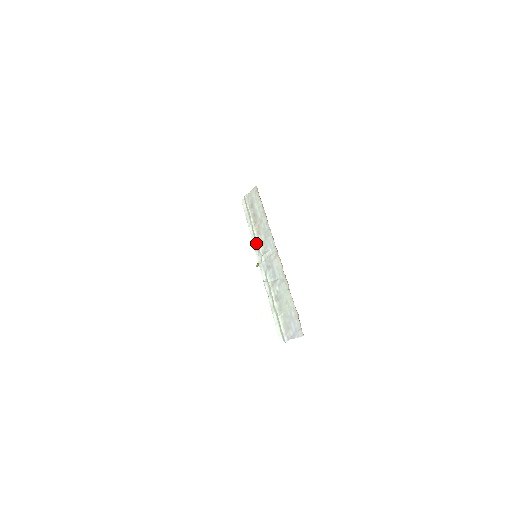
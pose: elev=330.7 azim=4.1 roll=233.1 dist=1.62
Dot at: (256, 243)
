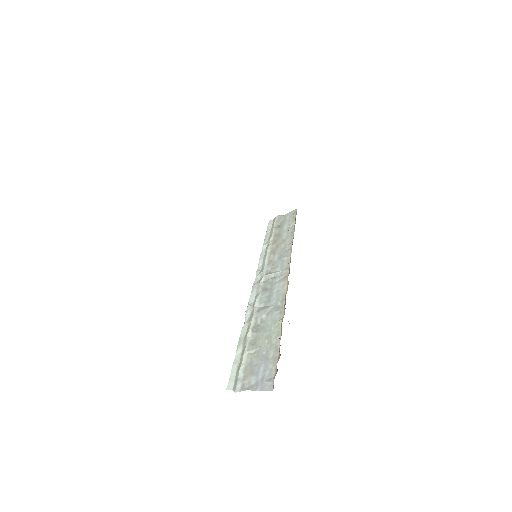
Dot at: (263, 262)
